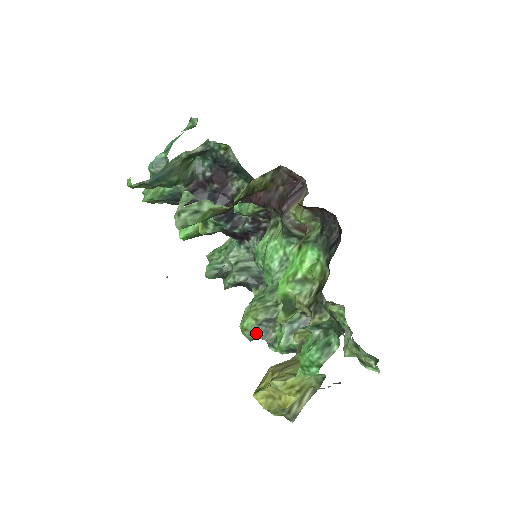
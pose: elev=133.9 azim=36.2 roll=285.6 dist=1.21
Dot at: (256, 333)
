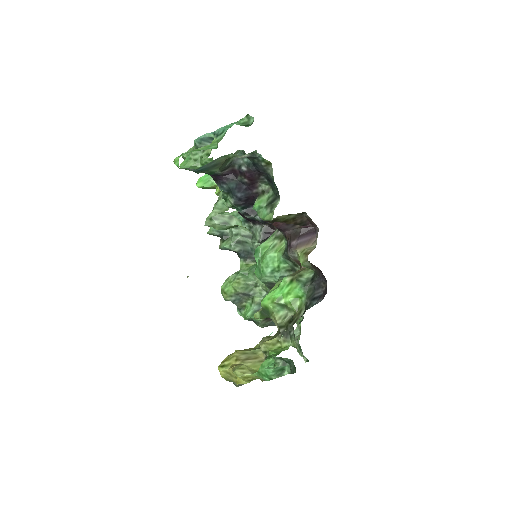
Dot at: (232, 299)
